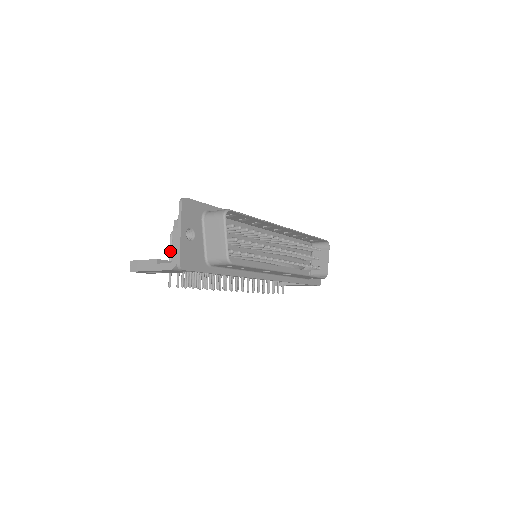
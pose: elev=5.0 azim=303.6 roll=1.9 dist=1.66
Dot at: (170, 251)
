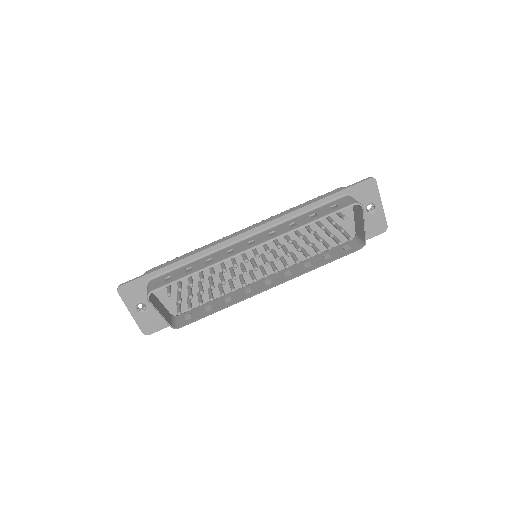
Dot at: occluded
